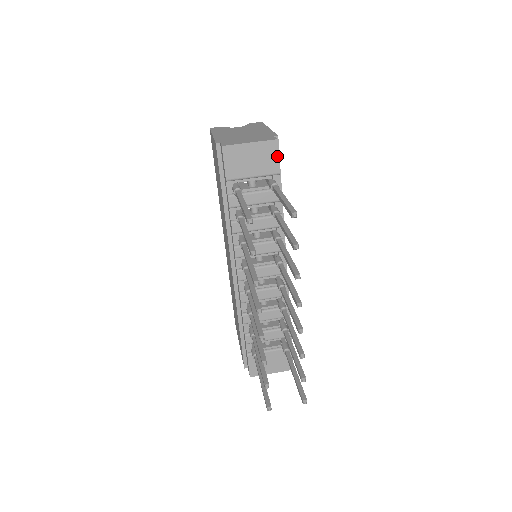
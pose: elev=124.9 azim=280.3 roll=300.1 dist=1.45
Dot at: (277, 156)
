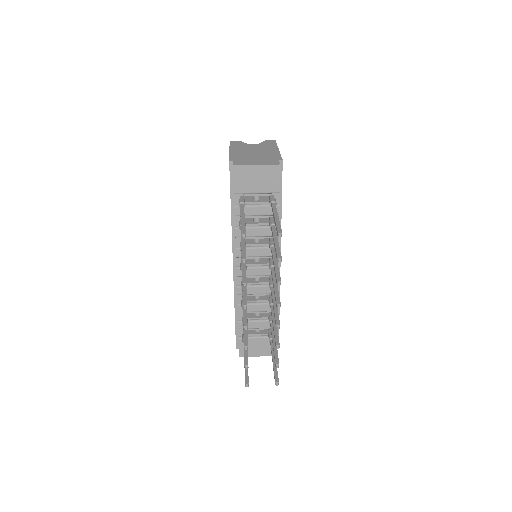
Dot at: (279, 178)
